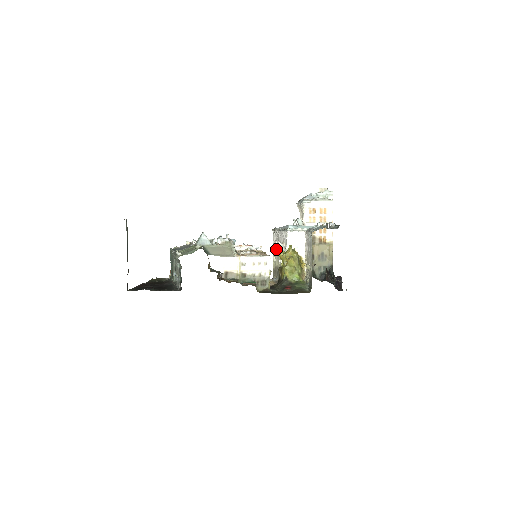
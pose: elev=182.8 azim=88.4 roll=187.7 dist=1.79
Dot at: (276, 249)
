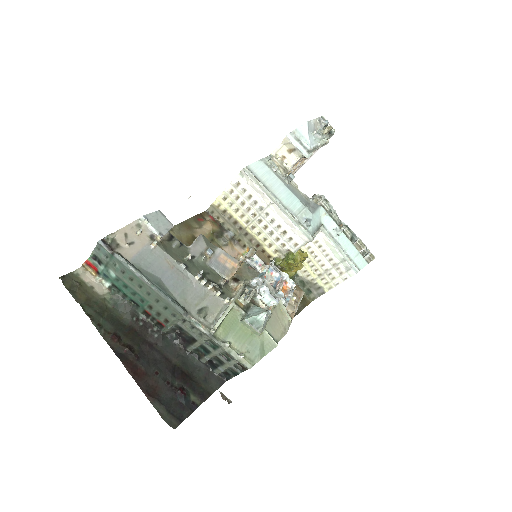
Dot at: (247, 205)
